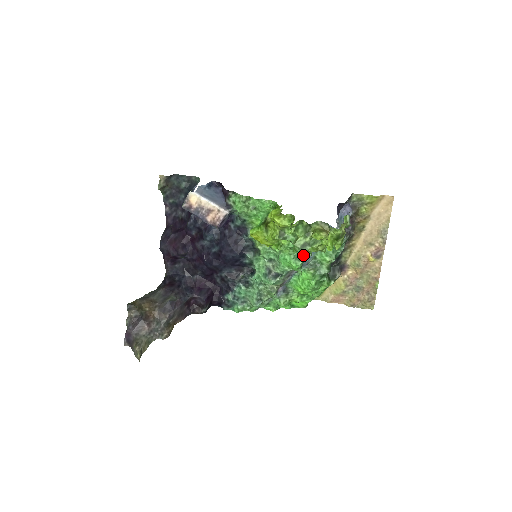
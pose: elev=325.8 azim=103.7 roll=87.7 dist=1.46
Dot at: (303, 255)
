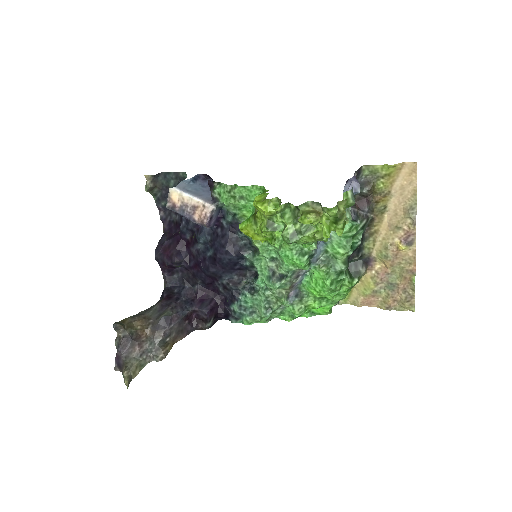
Dot at: (307, 249)
